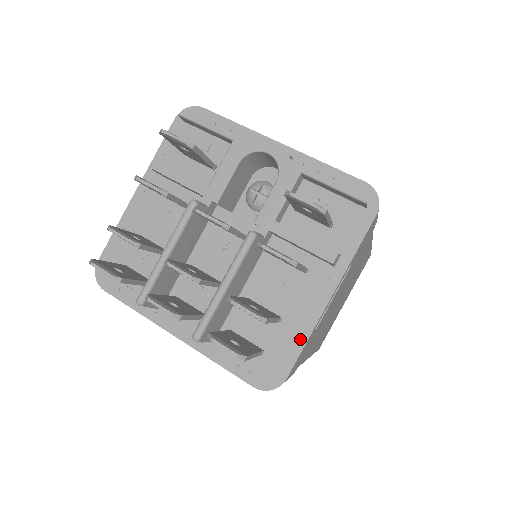
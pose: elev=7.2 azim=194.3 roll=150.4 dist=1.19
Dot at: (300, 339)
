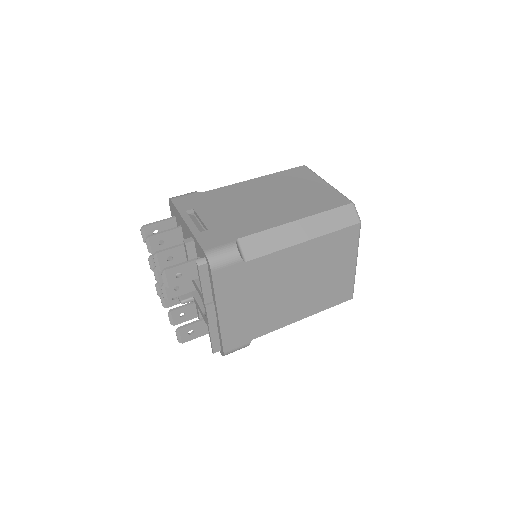
Dot at: occluded
